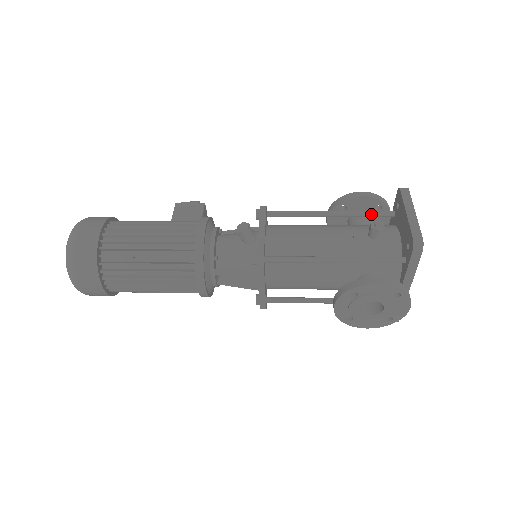
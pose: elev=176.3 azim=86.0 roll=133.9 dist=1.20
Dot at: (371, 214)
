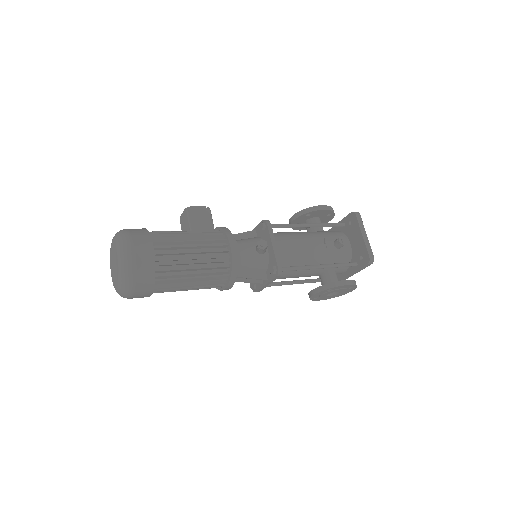
Dot at: (332, 226)
